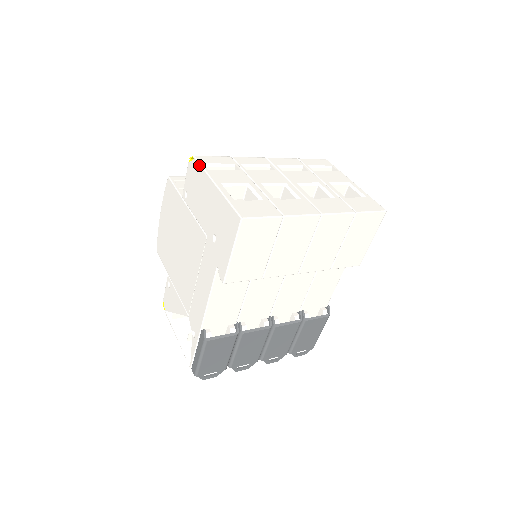
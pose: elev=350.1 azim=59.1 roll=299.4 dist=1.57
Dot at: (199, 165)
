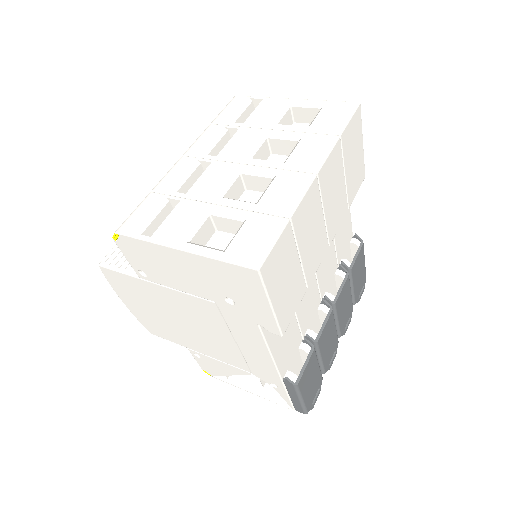
Dot at: (134, 239)
